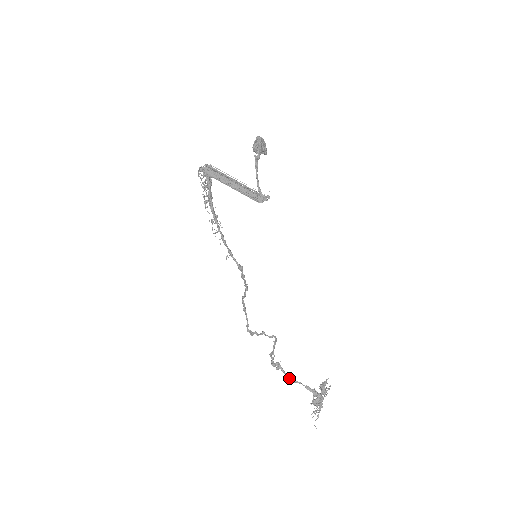
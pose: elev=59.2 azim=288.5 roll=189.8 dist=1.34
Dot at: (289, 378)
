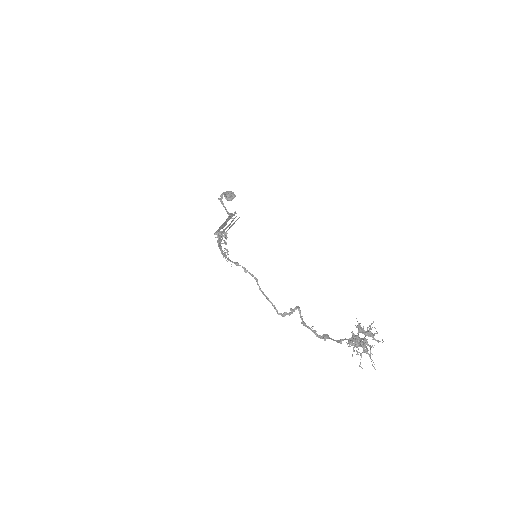
Dot at: (336, 341)
